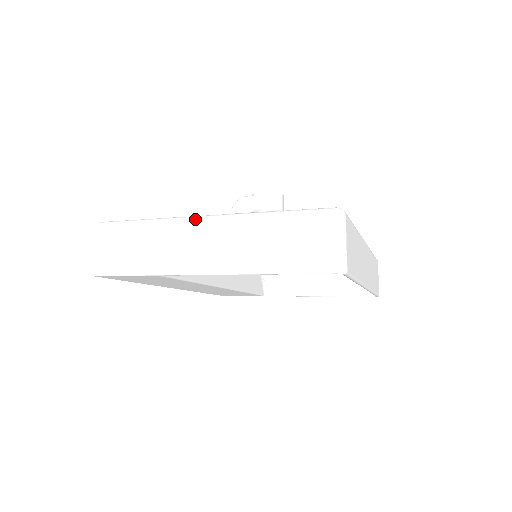
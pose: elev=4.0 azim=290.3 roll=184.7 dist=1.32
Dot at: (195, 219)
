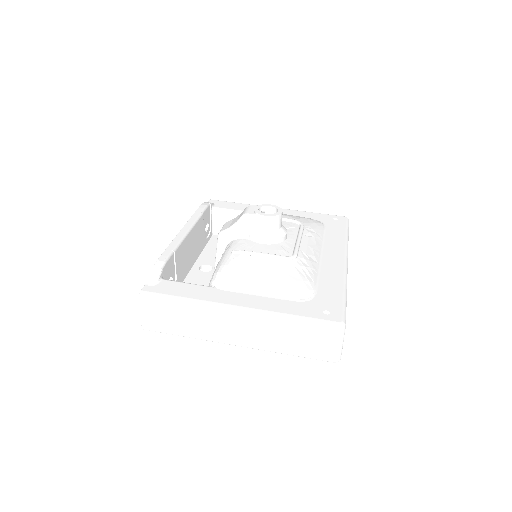
Dot at: (228, 310)
